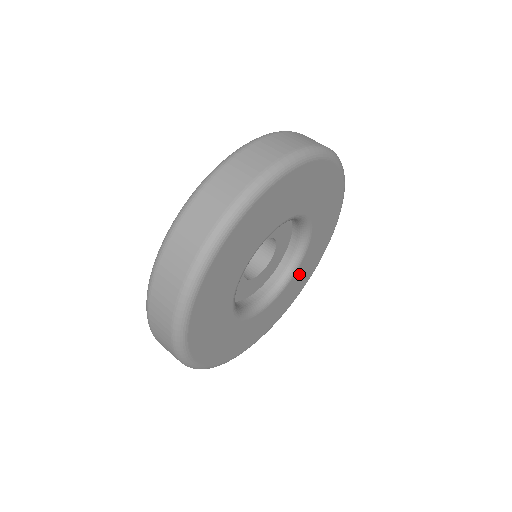
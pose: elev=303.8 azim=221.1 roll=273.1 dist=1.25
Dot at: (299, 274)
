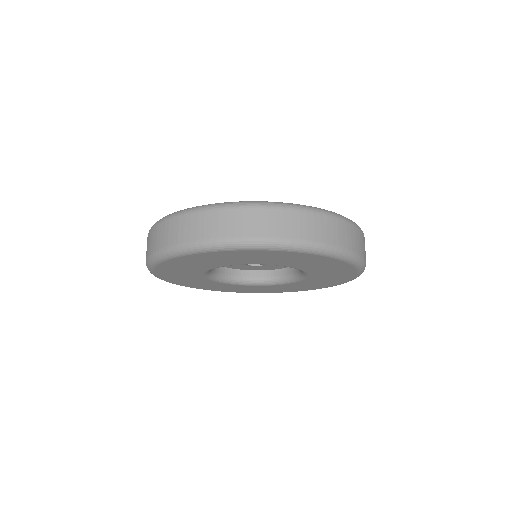
Dot at: (290, 286)
